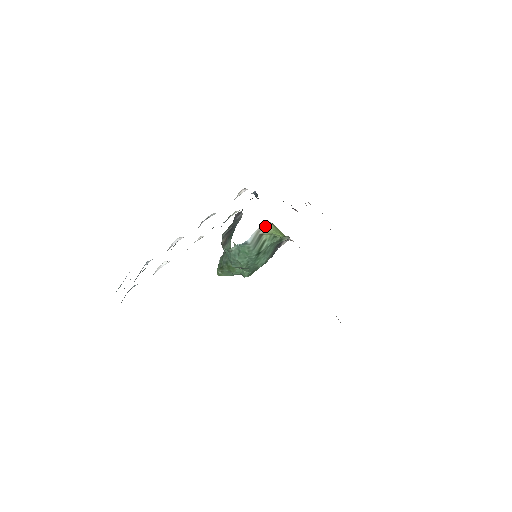
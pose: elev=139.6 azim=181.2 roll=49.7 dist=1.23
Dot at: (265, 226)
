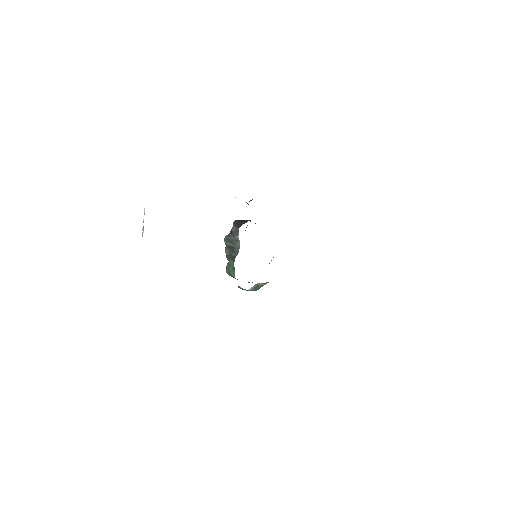
Dot at: (261, 283)
